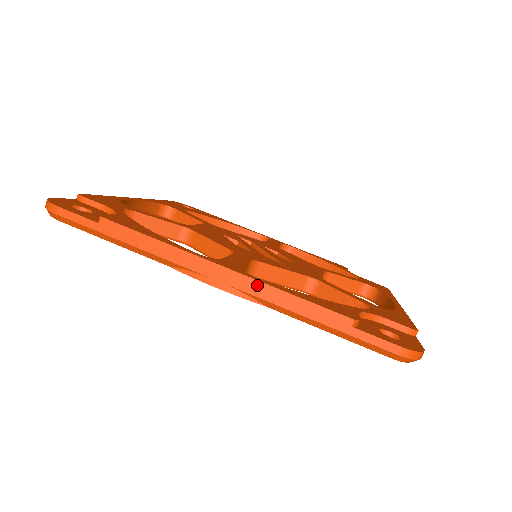
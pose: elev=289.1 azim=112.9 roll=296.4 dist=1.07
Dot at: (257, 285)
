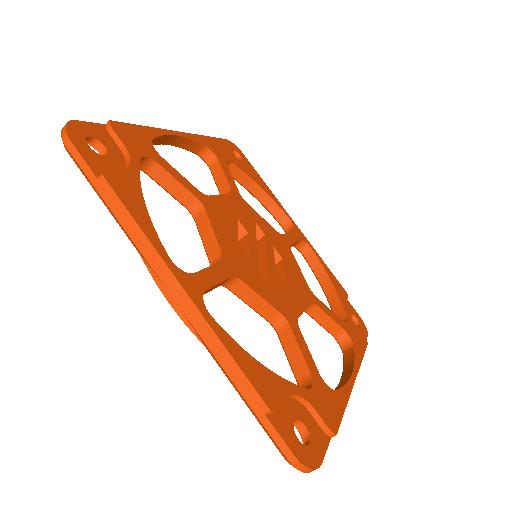
Dot at: (204, 325)
